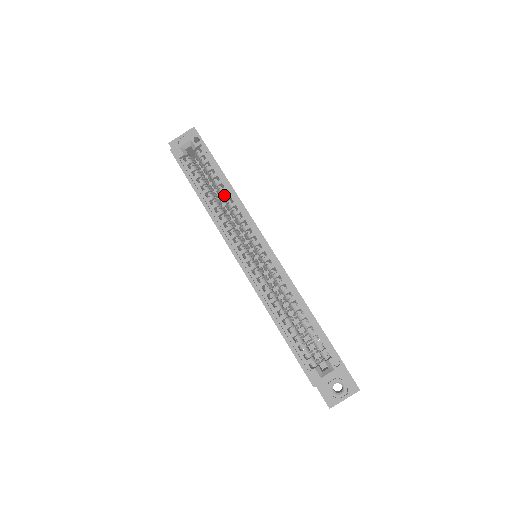
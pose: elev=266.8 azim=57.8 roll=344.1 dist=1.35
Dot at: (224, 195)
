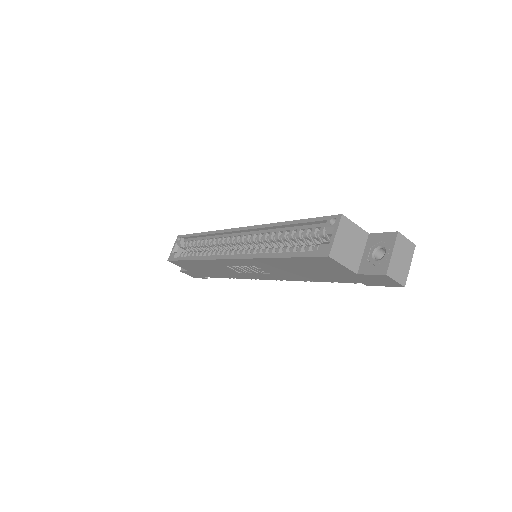
Dot at: occluded
